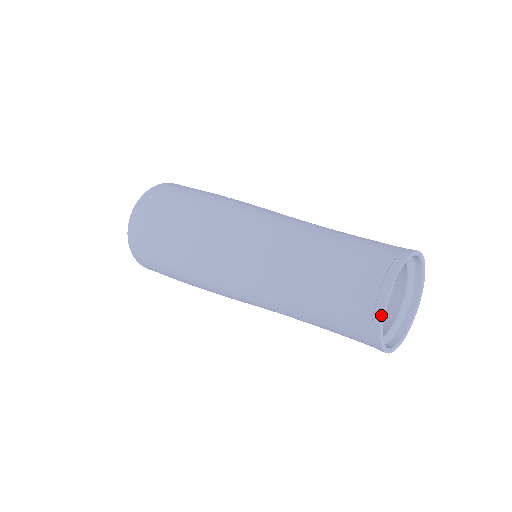
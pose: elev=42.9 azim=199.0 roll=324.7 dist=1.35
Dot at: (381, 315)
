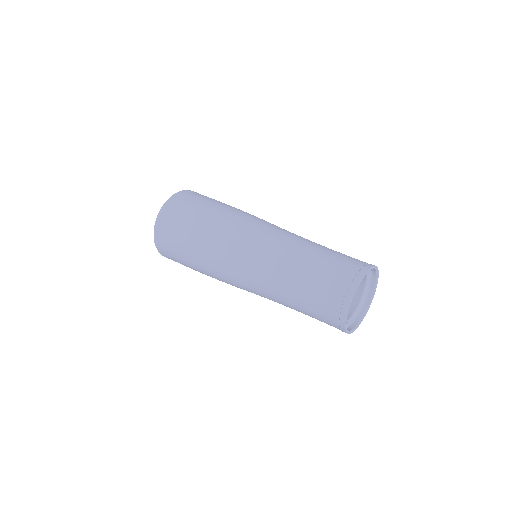
Dot at: (349, 303)
